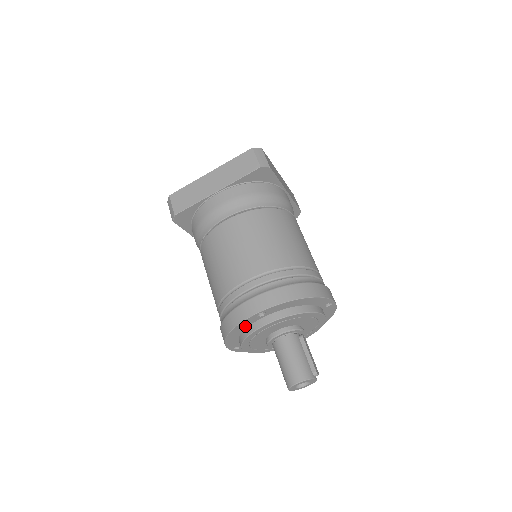
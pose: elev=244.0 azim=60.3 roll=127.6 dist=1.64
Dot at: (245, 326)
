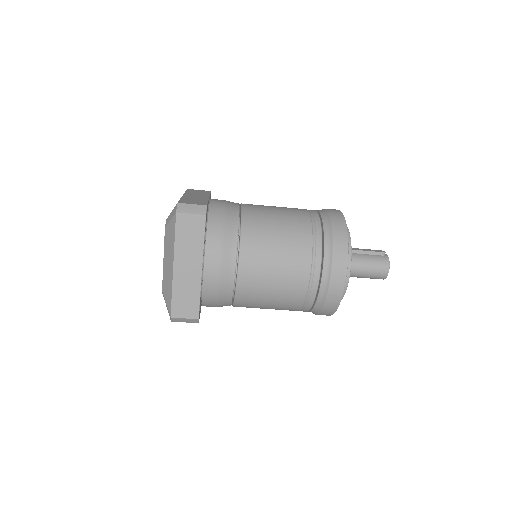
Dot at: occluded
